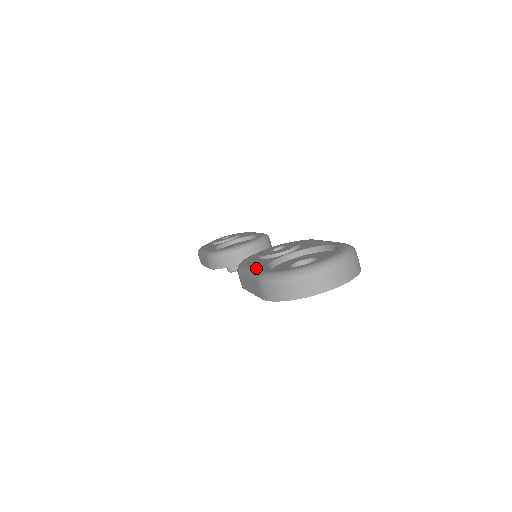
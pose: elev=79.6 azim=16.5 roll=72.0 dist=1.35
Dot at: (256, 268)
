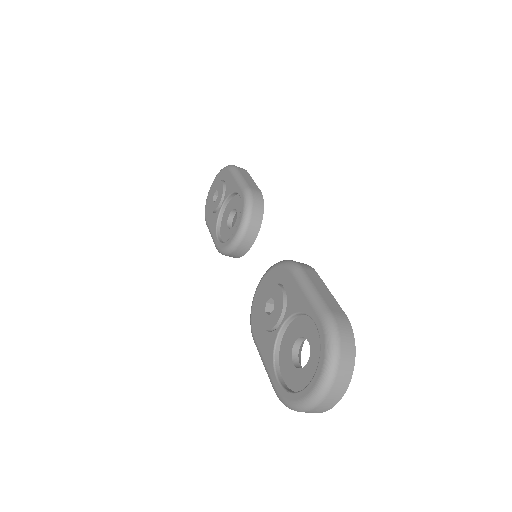
Dot at: (266, 368)
